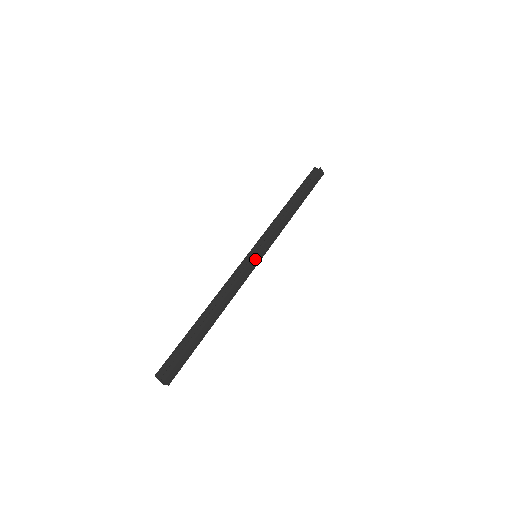
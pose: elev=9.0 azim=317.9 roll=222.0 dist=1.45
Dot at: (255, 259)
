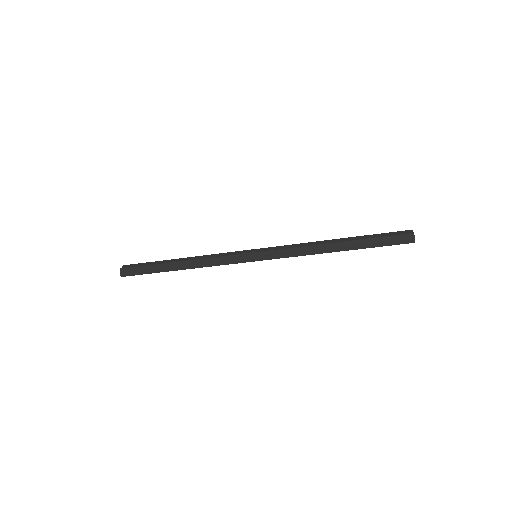
Dot at: (248, 256)
